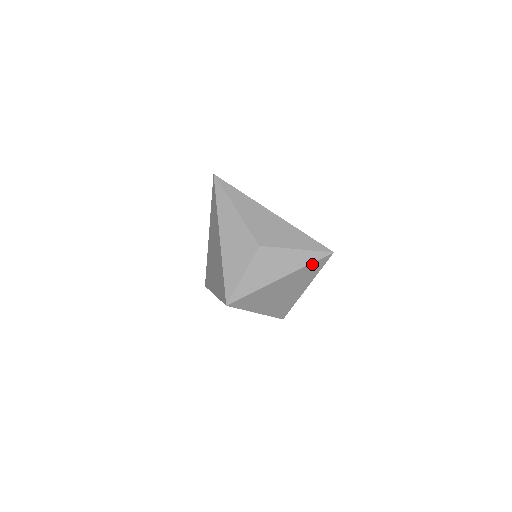
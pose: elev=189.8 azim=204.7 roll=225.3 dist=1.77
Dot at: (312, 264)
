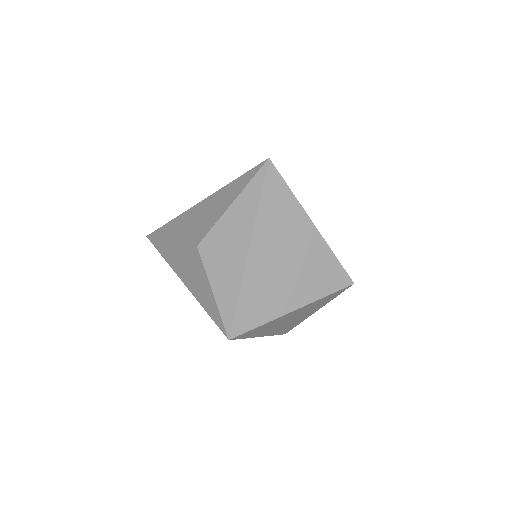
Dot at: (263, 197)
